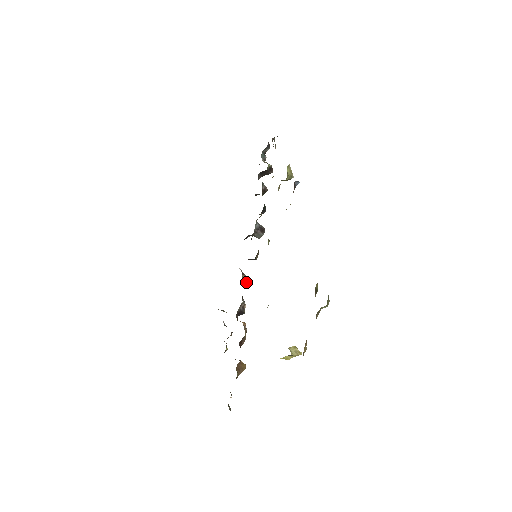
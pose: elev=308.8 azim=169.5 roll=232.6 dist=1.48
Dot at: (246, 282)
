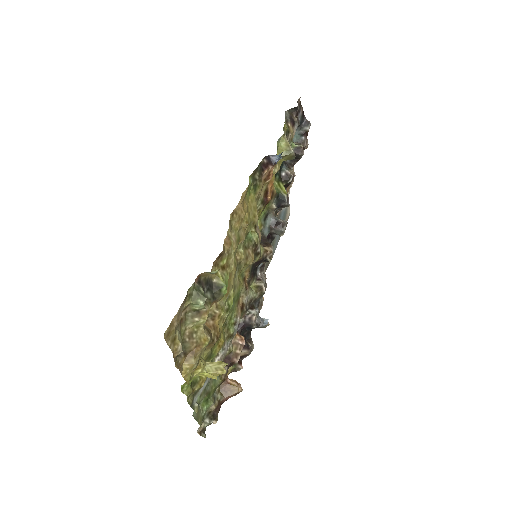
Dot at: (261, 289)
